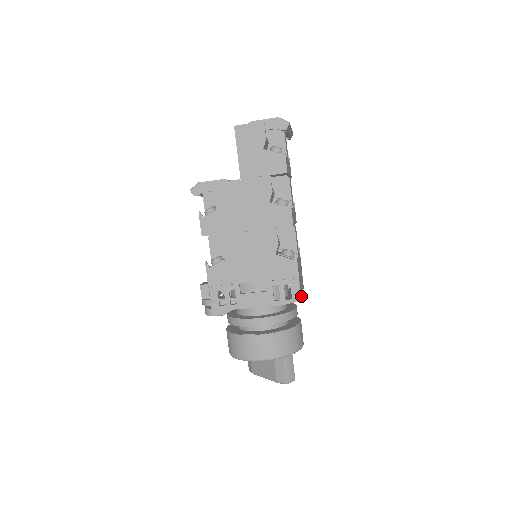
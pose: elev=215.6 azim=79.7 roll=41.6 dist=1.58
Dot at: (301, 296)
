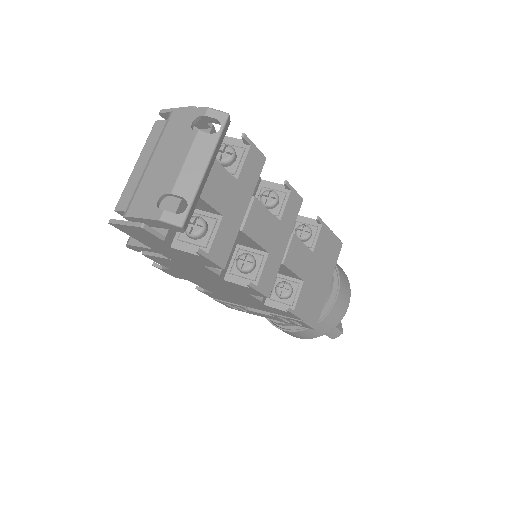
Dot at: (315, 322)
